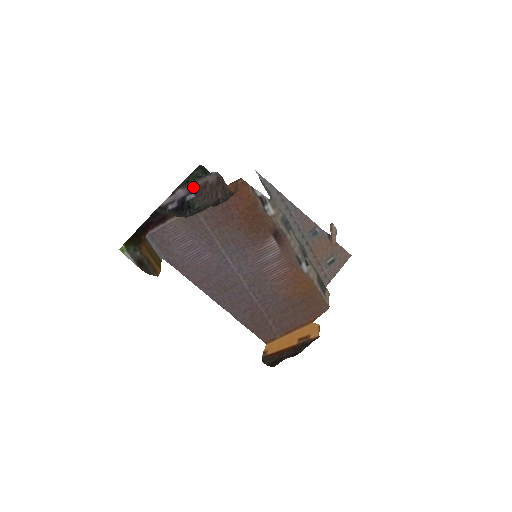
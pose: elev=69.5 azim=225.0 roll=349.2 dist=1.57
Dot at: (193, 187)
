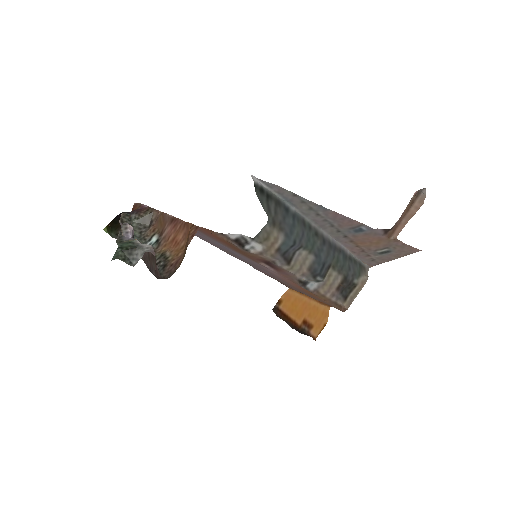
Dot at: occluded
